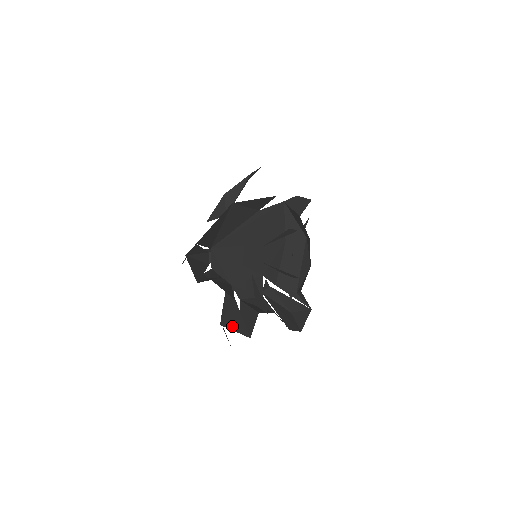
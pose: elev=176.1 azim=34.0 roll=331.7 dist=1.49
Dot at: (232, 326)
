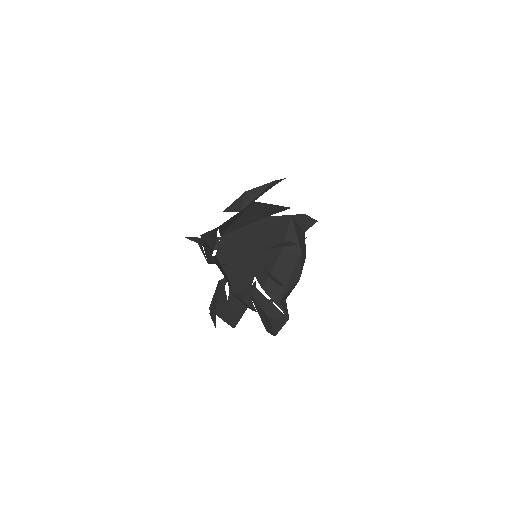
Dot at: (219, 313)
